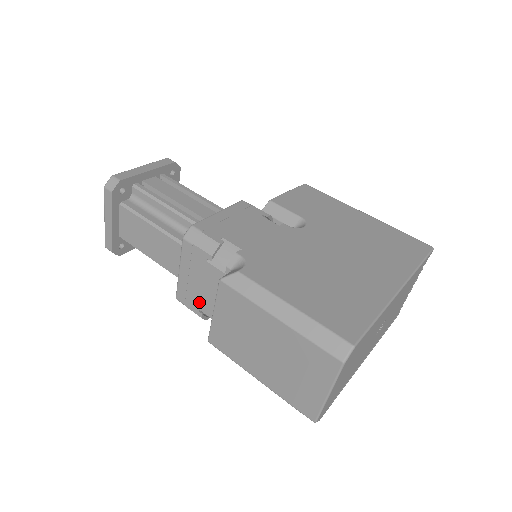
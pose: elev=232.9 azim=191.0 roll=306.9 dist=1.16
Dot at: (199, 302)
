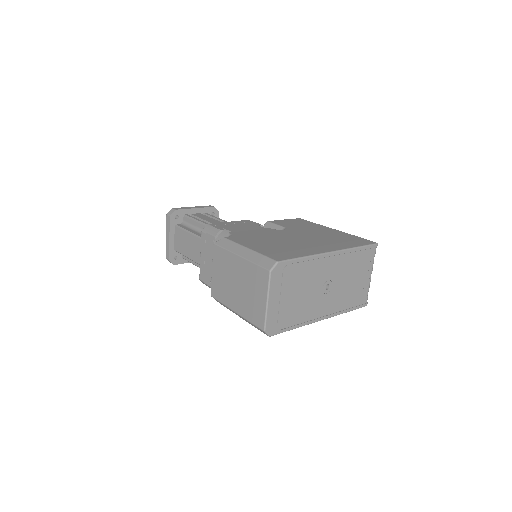
Dot at: (210, 275)
